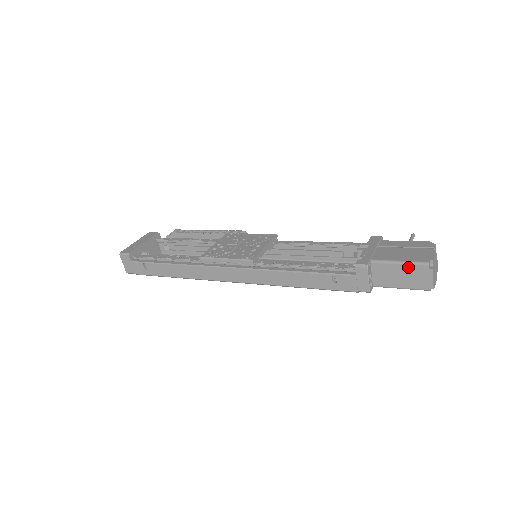
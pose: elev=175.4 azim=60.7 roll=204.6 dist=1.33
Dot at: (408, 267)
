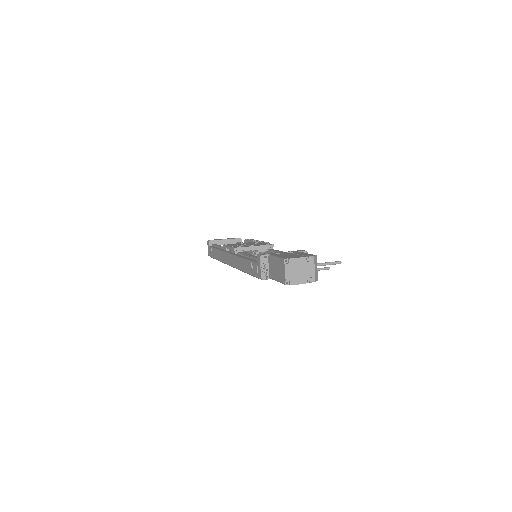
Dot at: (278, 261)
